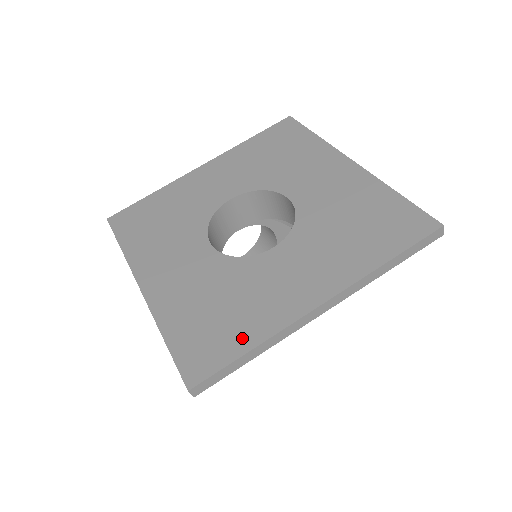
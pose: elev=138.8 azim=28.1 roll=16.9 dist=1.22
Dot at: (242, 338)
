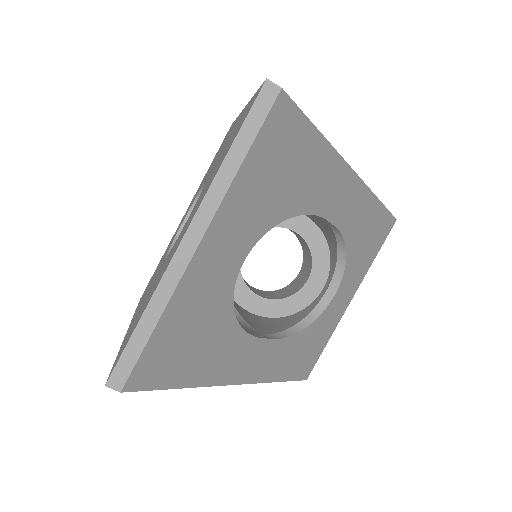
Dot at: (141, 314)
